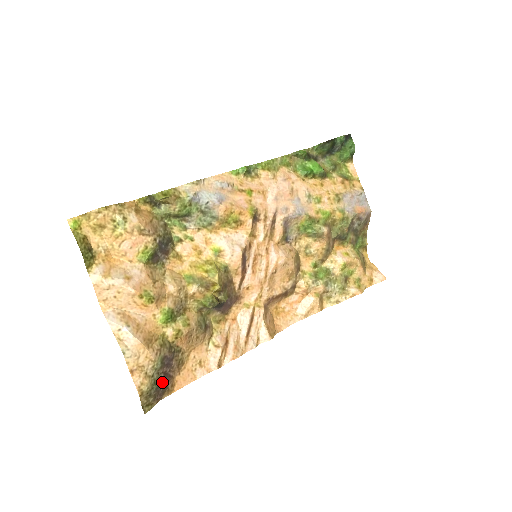
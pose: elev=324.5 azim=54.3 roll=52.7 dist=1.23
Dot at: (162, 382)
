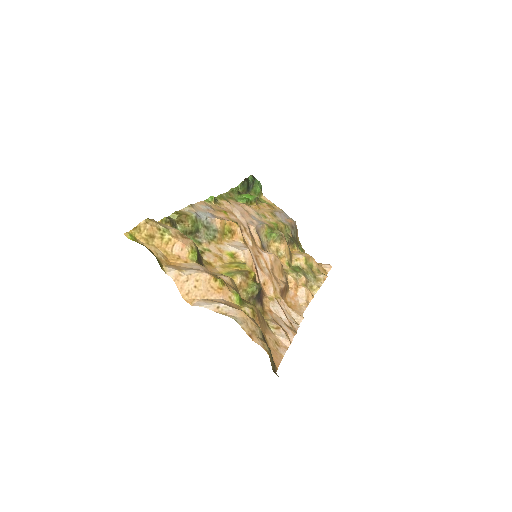
Dot at: occluded
